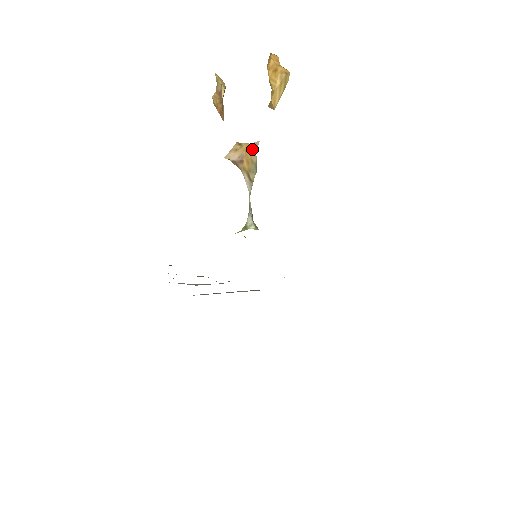
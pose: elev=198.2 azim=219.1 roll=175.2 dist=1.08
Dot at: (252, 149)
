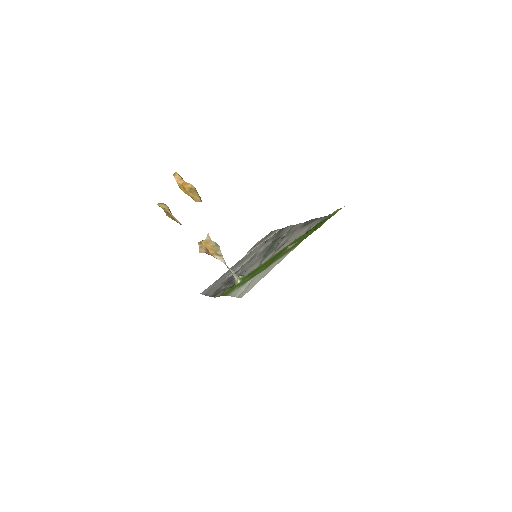
Dot at: (208, 242)
